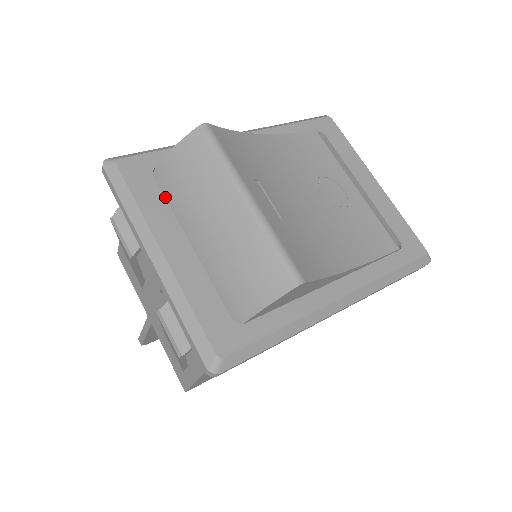
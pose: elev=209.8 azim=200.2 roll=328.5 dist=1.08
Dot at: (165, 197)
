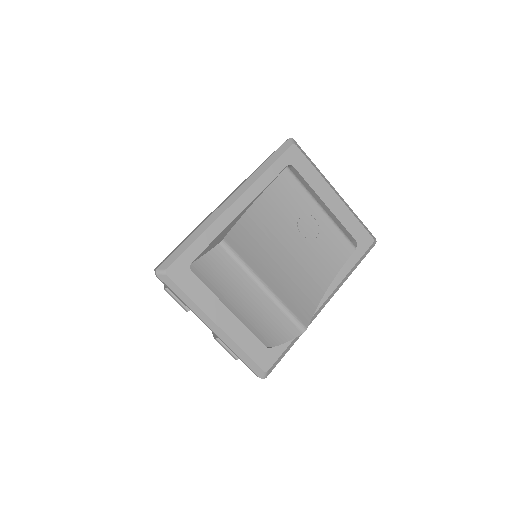
Dot at: (203, 280)
